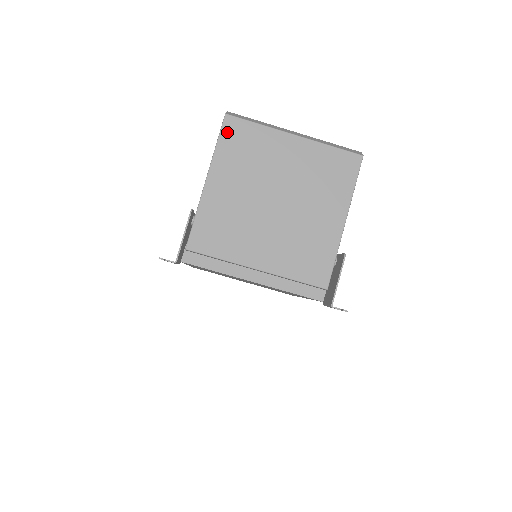
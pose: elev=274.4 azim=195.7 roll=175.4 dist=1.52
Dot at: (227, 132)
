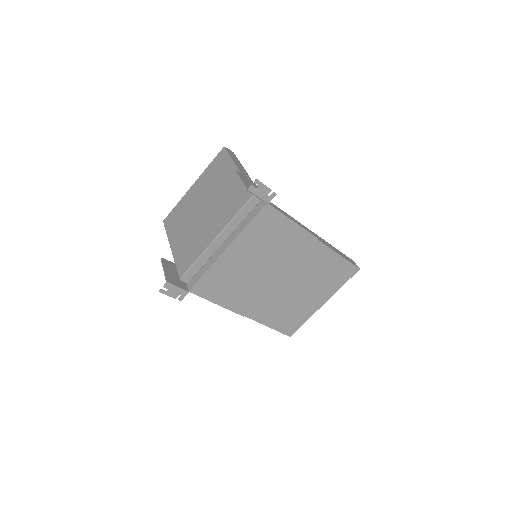
Dot at: (167, 224)
